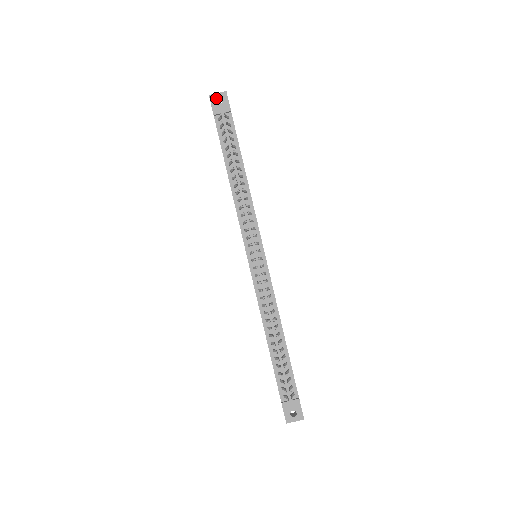
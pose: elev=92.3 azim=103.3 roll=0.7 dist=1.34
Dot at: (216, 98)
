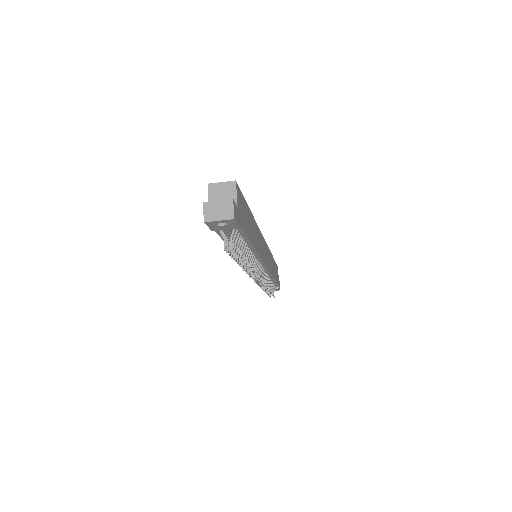
Dot at: (216, 223)
